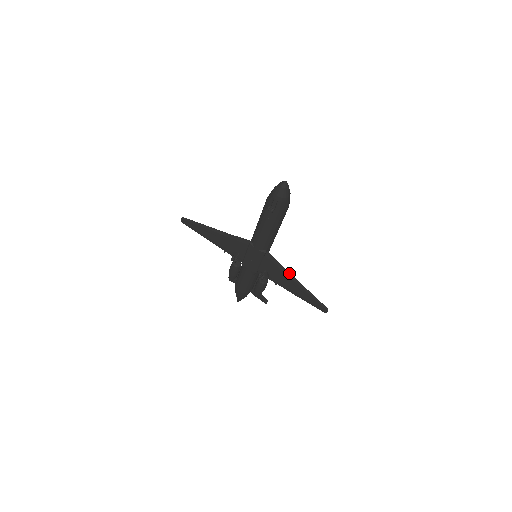
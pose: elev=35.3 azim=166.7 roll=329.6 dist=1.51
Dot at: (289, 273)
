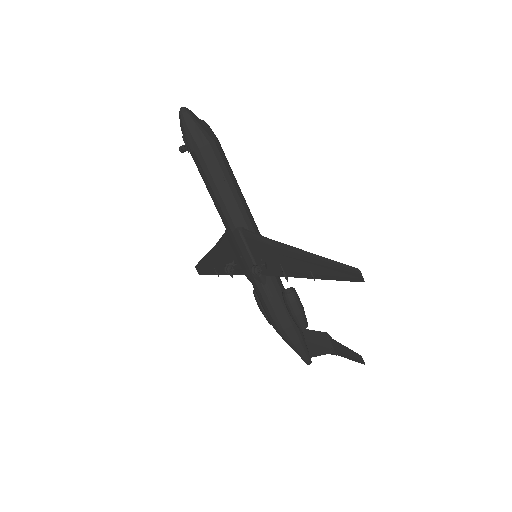
Dot at: (279, 243)
